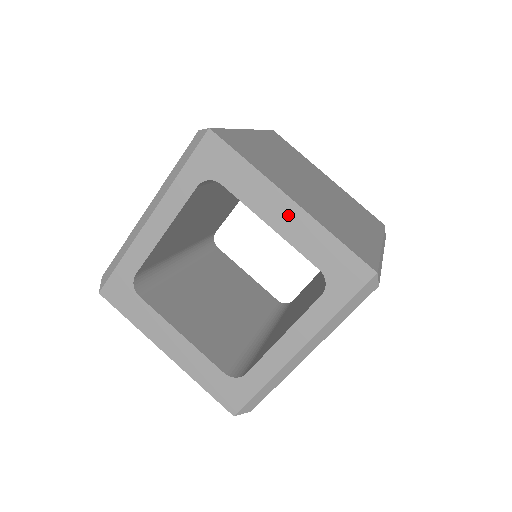
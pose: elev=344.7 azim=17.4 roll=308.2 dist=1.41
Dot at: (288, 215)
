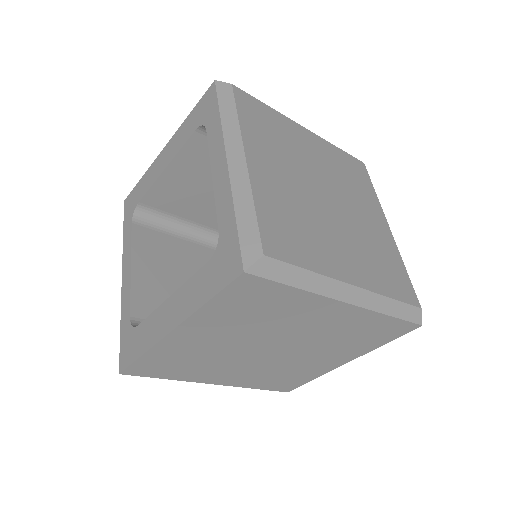
Dot at: (167, 152)
